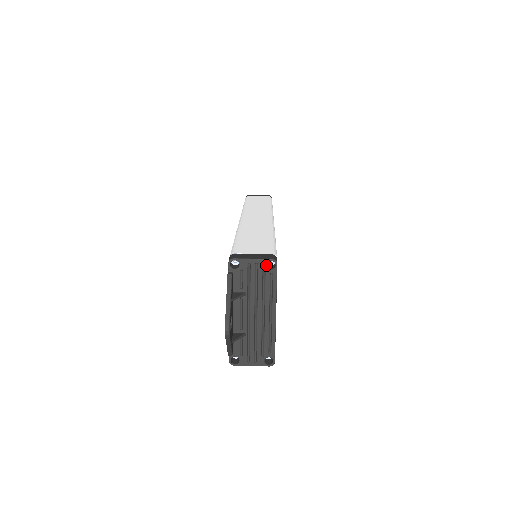
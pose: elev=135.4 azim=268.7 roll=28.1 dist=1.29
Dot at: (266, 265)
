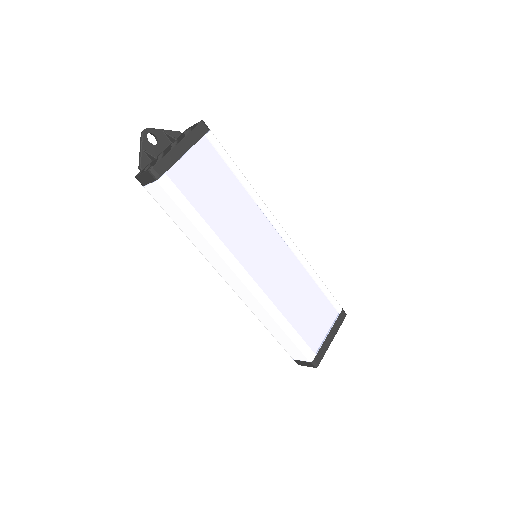
Dot at: occluded
